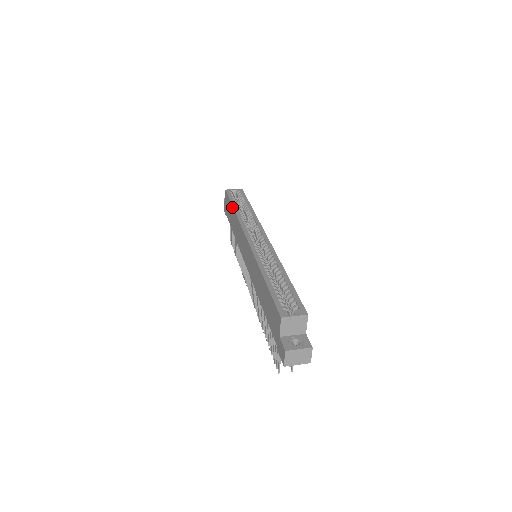
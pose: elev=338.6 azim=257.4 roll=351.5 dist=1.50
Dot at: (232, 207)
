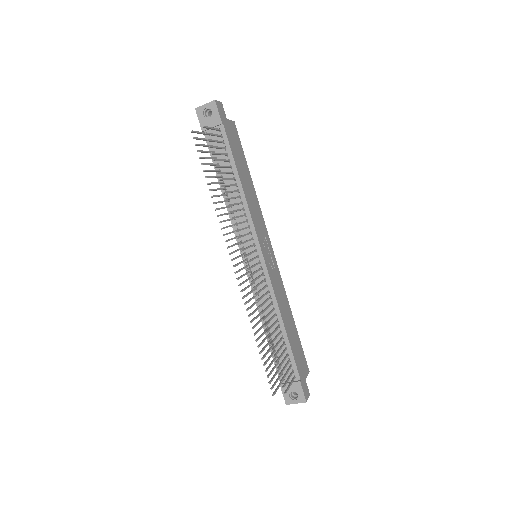
Dot at: occluded
